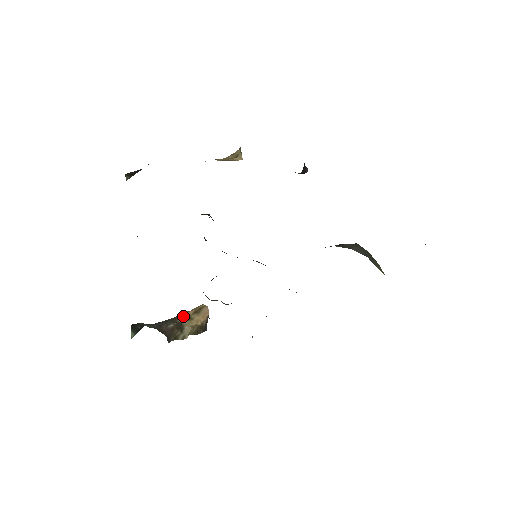
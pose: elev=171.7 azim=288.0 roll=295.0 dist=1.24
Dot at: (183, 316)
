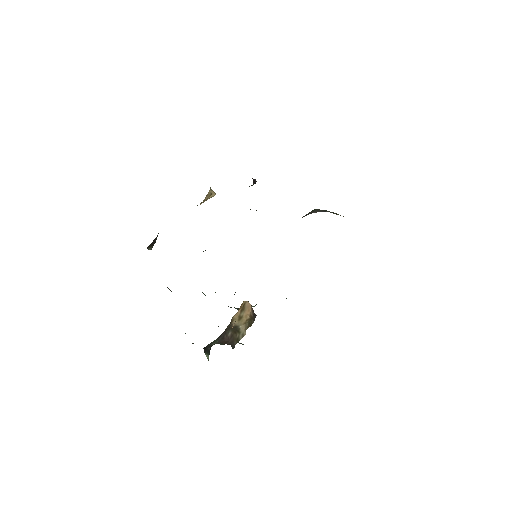
Dot at: (235, 319)
